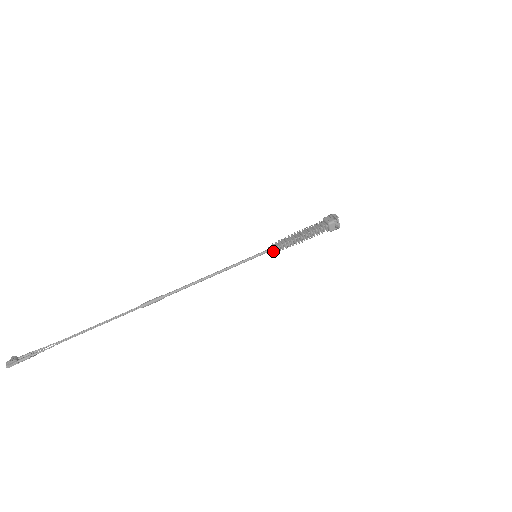
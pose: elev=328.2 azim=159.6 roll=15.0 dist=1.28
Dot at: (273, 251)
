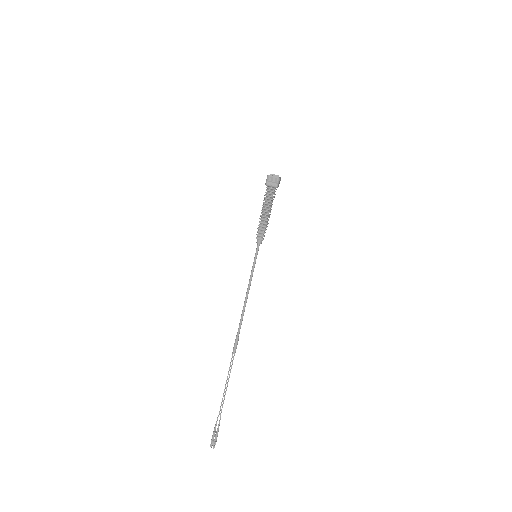
Dot at: occluded
